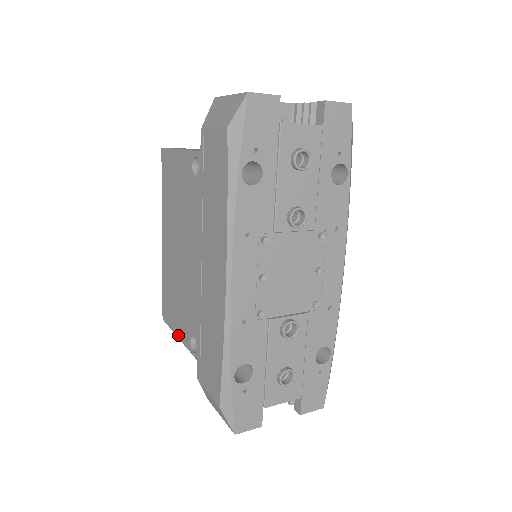
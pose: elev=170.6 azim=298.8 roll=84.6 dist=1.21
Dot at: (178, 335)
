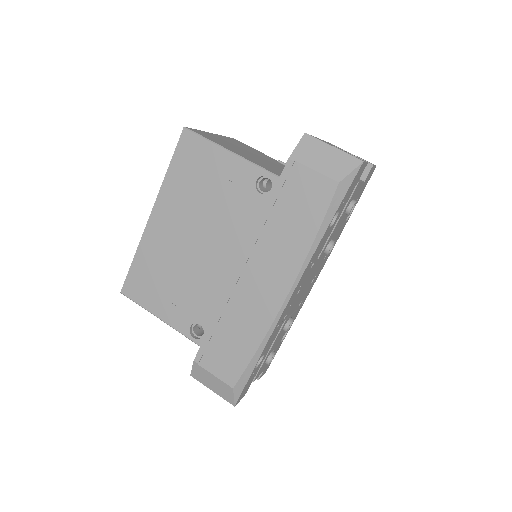
Dot at: (160, 316)
